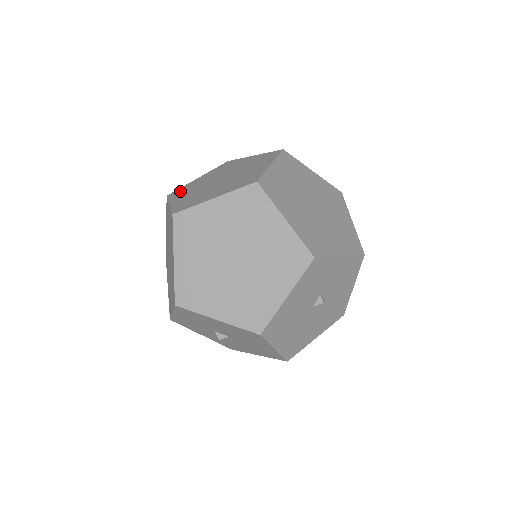
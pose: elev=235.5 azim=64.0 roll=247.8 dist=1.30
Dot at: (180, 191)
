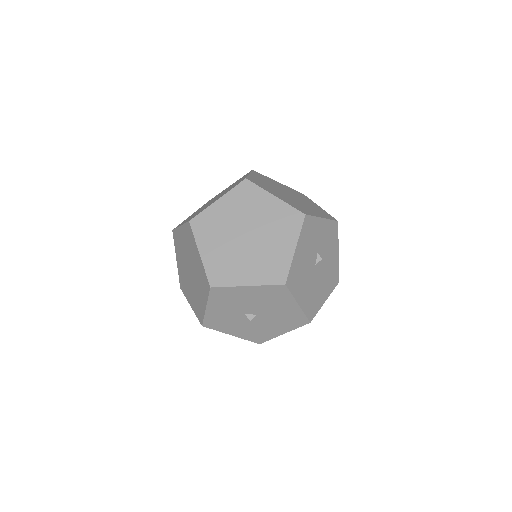
Dot at: occluded
